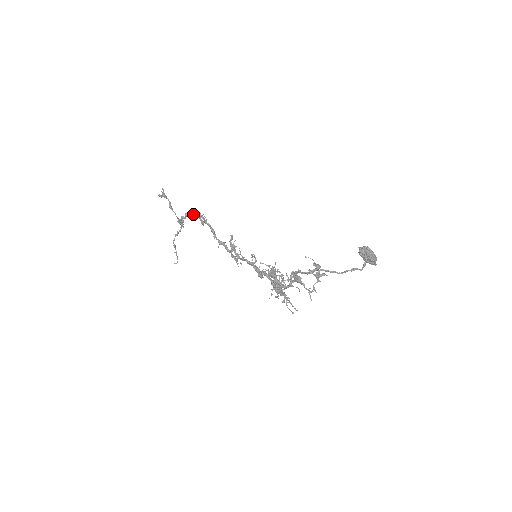
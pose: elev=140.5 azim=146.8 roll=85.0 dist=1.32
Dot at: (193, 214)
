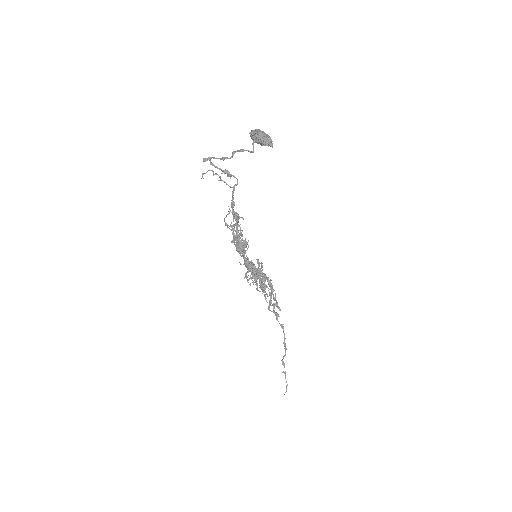
Dot at: occluded
